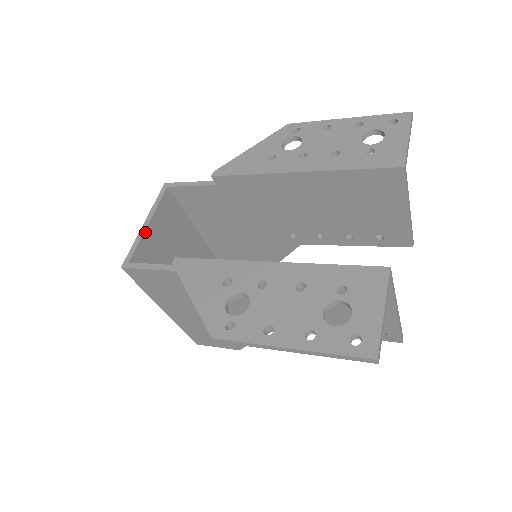
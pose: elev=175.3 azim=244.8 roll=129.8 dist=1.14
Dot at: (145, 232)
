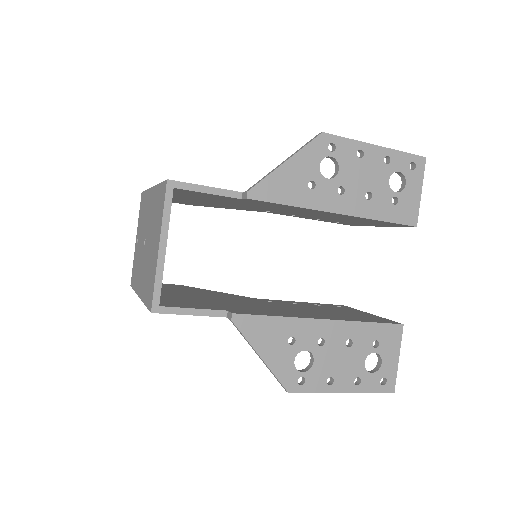
Dot at: (164, 260)
